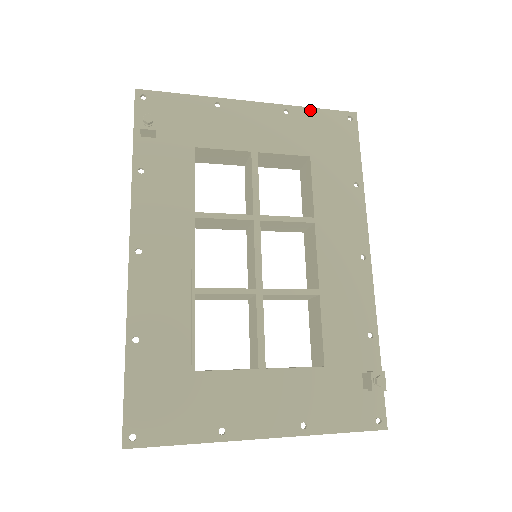
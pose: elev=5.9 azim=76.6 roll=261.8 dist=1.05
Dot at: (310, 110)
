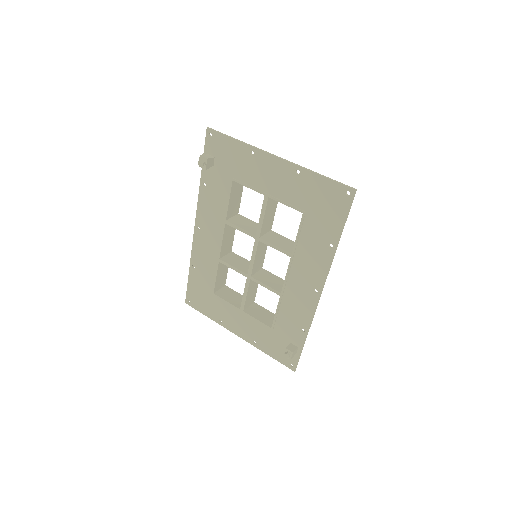
Dot at: (317, 176)
